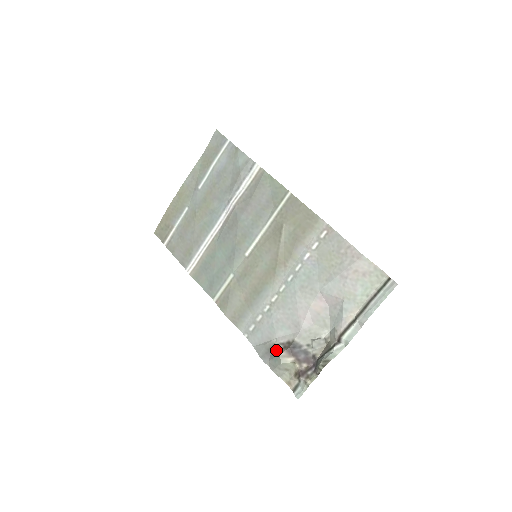
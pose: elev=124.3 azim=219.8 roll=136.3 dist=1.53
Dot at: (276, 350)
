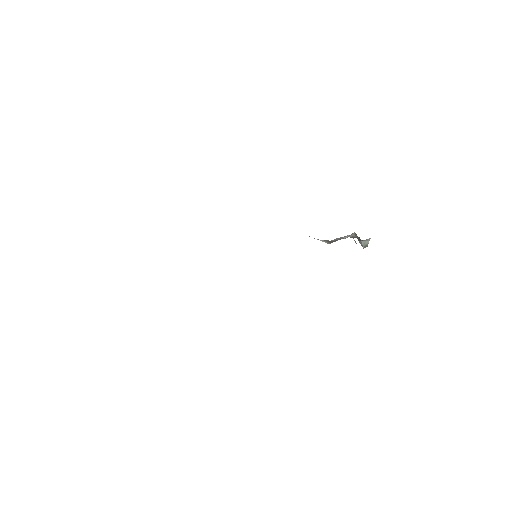
Dot at: occluded
